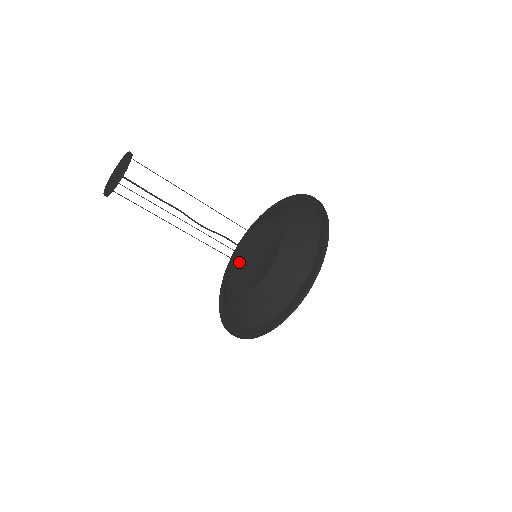
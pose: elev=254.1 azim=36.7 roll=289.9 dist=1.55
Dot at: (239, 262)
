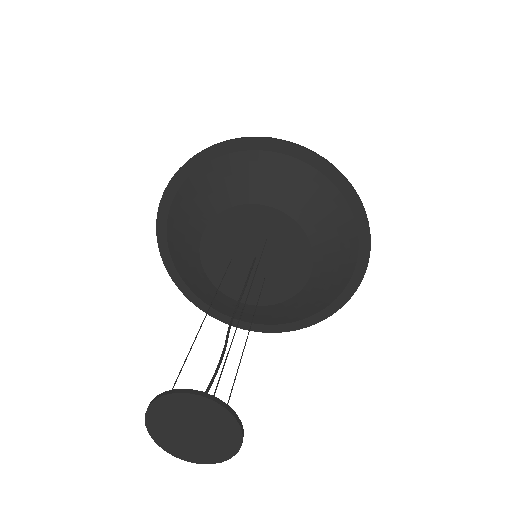
Dot at: occluded
